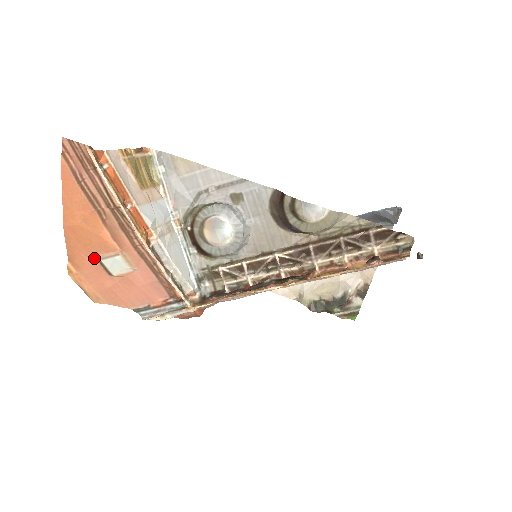
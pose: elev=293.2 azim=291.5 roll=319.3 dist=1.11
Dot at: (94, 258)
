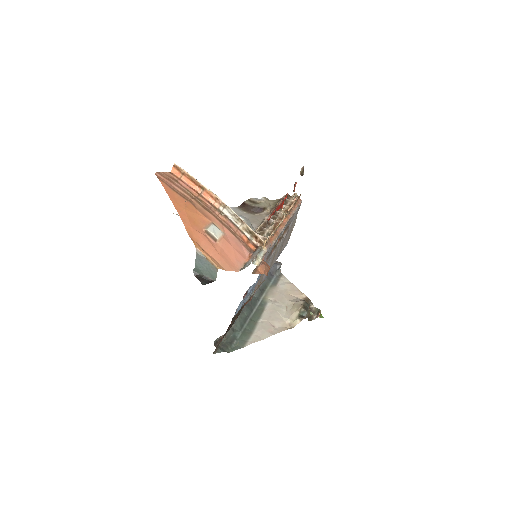
Dot at: (202, 232)
